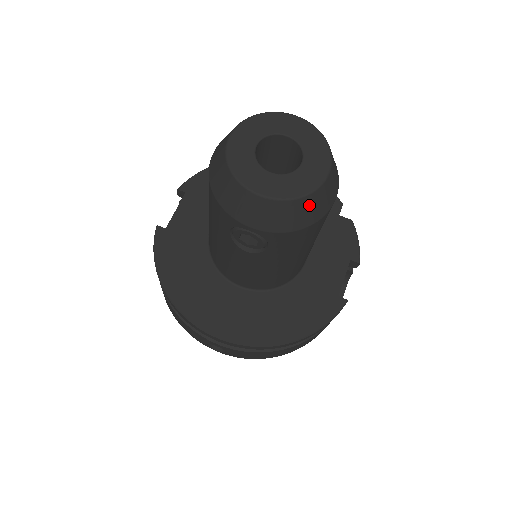
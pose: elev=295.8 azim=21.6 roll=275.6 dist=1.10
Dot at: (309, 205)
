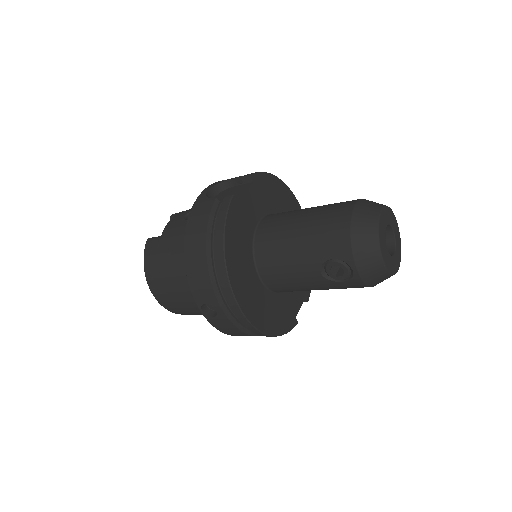
Dot at: occluded
